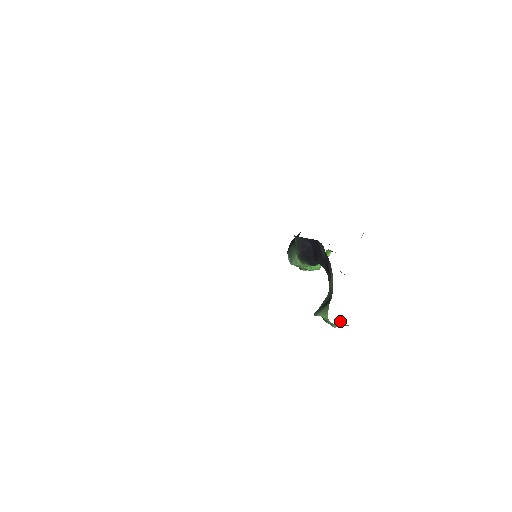
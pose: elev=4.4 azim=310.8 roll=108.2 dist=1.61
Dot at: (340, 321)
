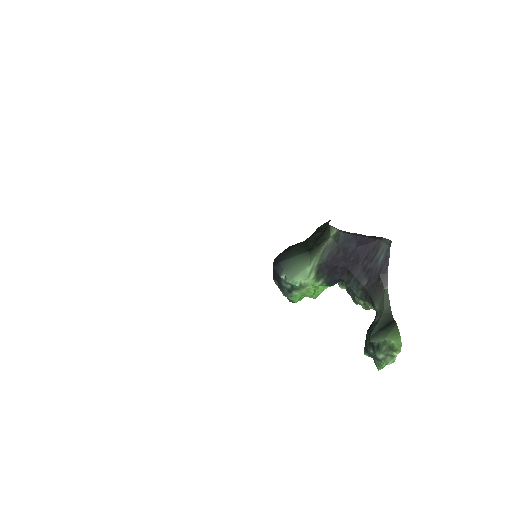
Dot at: occluded
